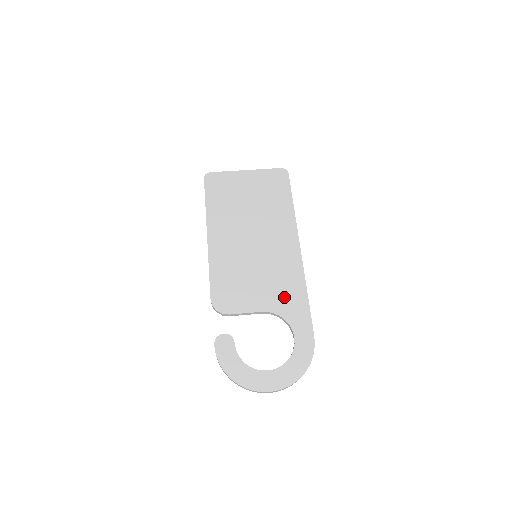
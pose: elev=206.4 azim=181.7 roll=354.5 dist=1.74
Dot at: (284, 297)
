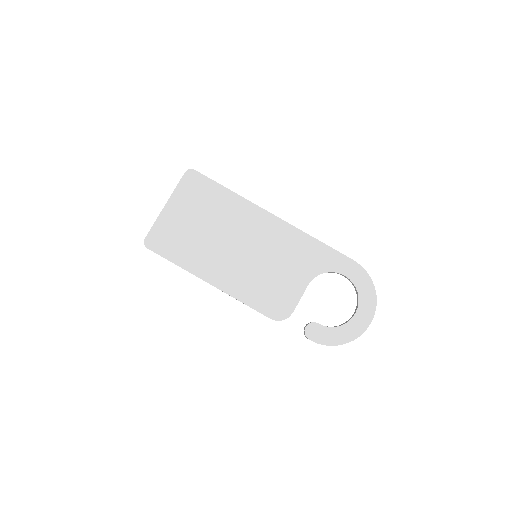
Dot at: (308, 260)
